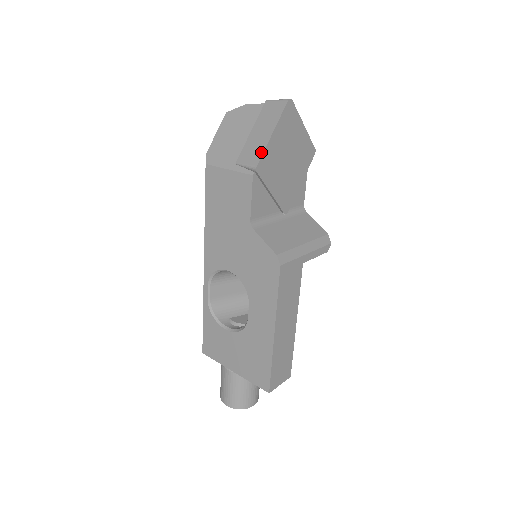
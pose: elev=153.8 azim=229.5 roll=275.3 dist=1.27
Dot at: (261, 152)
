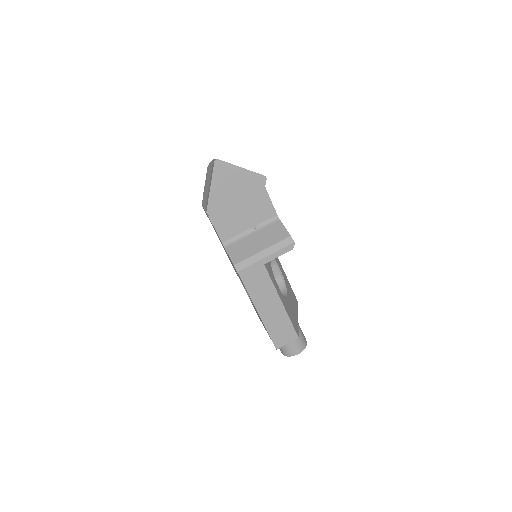
Dot at: (208, 201)
